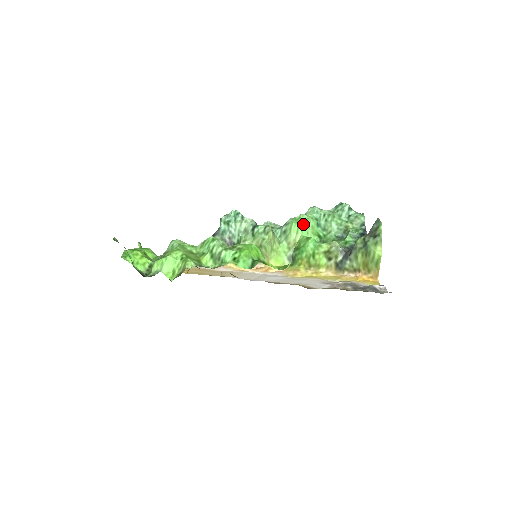
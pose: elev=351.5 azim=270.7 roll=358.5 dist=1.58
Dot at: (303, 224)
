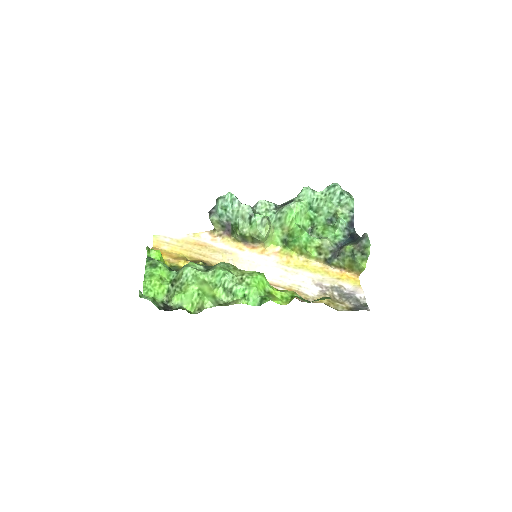
Dot at: (297, 213)
